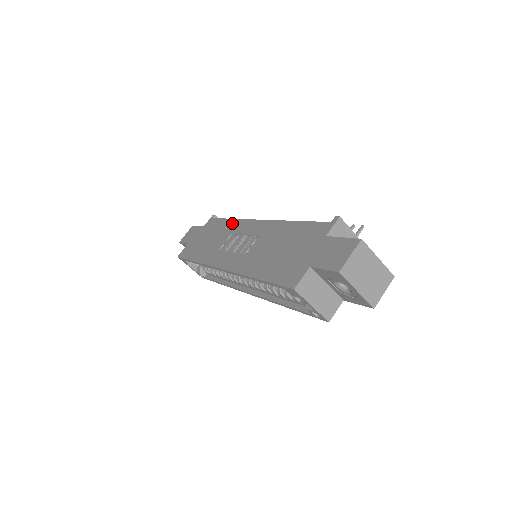
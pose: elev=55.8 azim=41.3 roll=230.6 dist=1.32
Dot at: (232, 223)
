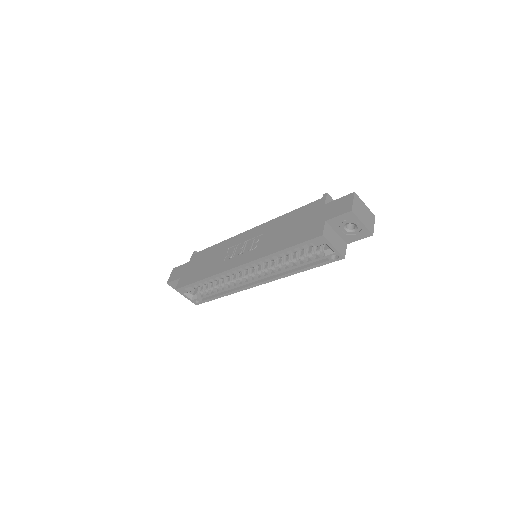
Dot at: (223, 244)
